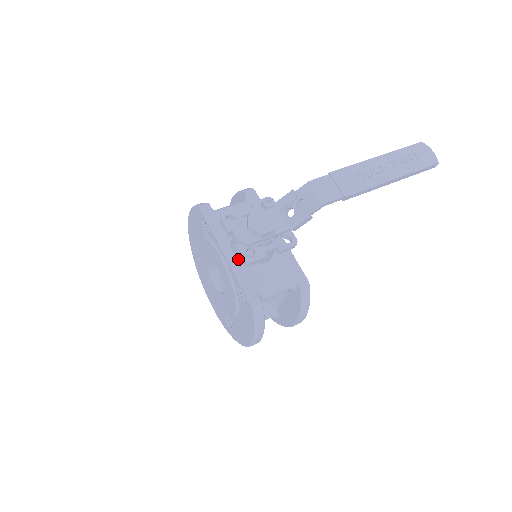
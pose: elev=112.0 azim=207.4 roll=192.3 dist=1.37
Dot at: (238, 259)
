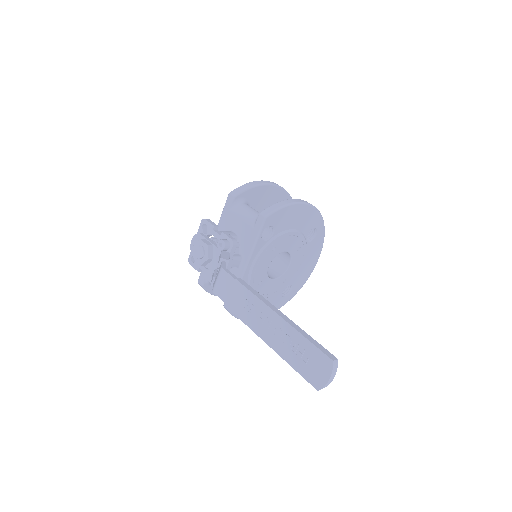
Dot at: occluded
